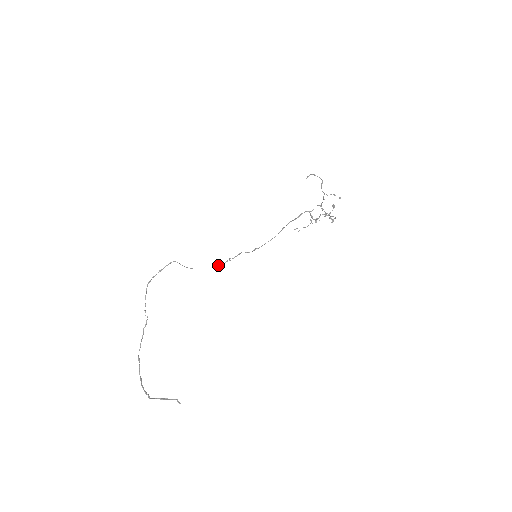
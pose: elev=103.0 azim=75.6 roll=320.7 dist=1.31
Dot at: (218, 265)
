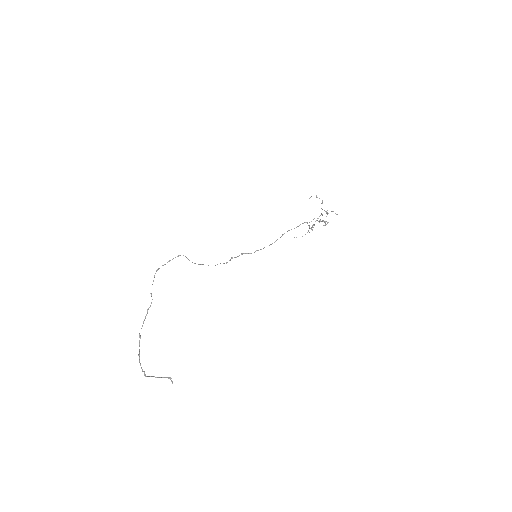
Dot at: occluded
